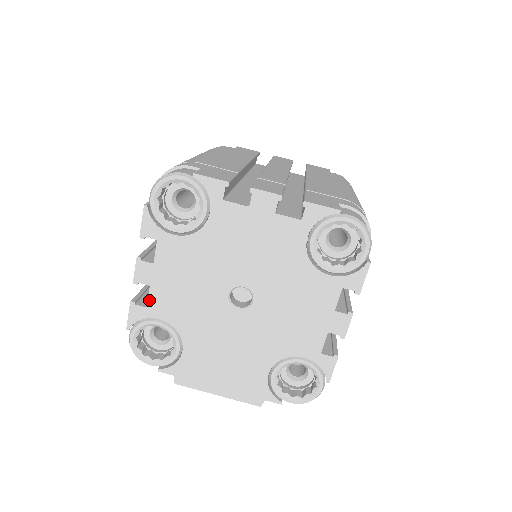
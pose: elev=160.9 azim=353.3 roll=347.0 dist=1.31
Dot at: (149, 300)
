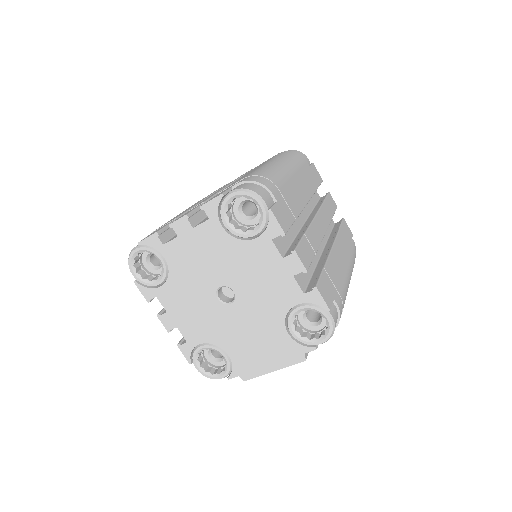
Dot at: (184, 336)
